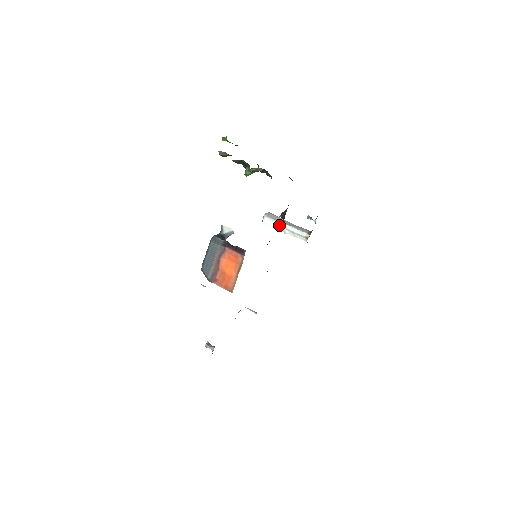
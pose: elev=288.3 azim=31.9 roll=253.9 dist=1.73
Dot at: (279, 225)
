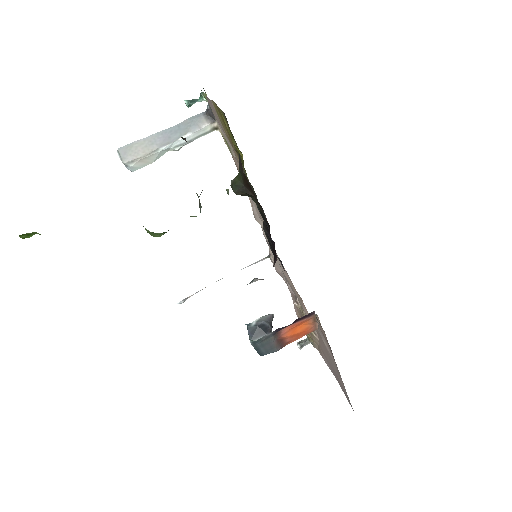
Dot at: (160, 153)
